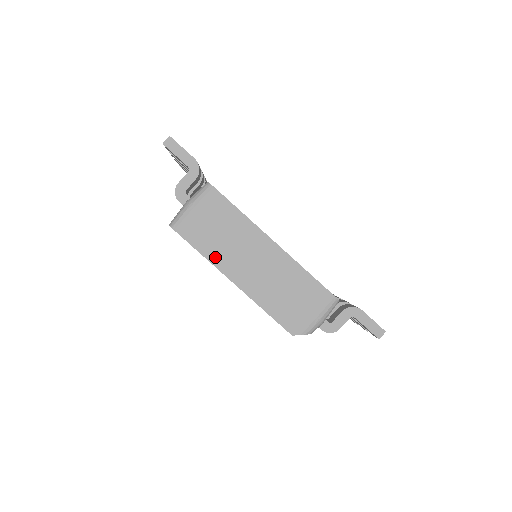
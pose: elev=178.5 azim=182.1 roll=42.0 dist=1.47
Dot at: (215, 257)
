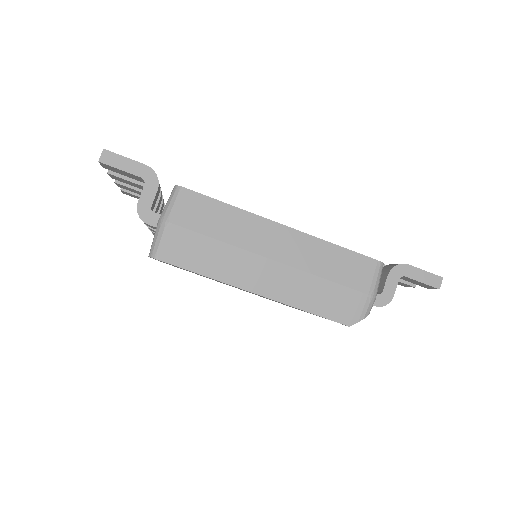
Dot at: (222, 272)
